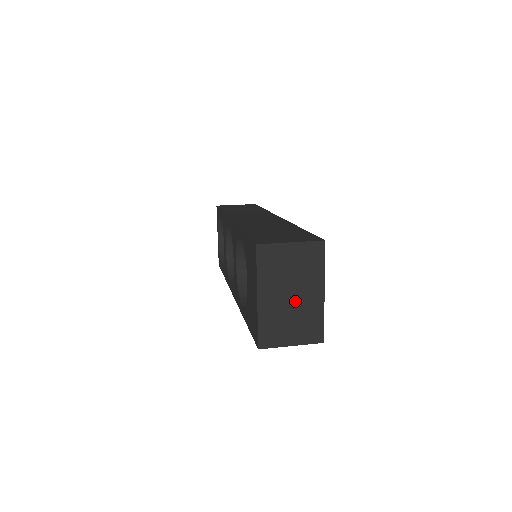
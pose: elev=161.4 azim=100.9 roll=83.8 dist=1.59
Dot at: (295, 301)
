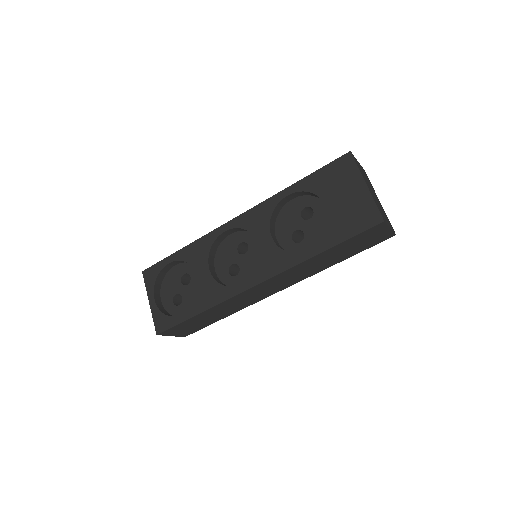
Dot at: (376, 198)
